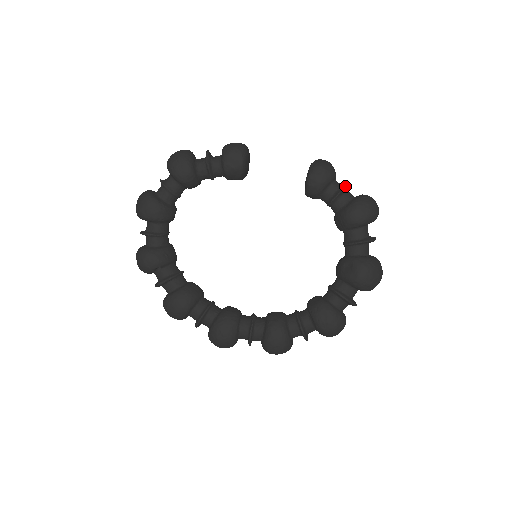
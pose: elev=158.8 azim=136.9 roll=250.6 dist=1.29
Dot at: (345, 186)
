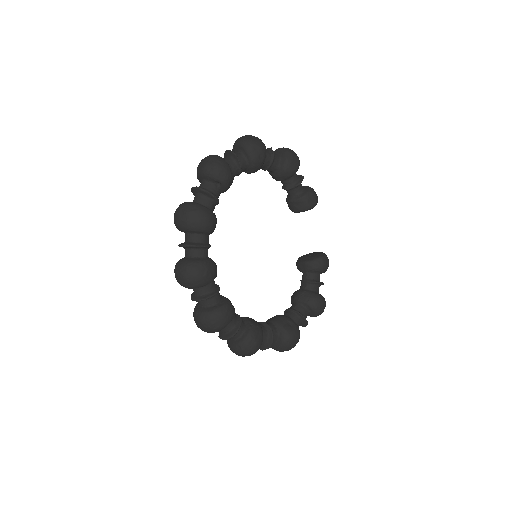
Dot at: occluded
